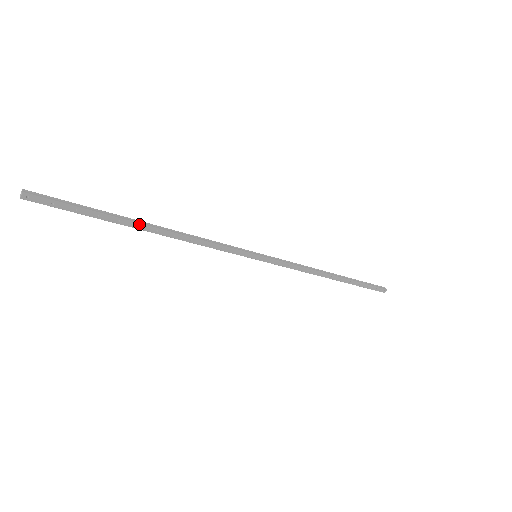
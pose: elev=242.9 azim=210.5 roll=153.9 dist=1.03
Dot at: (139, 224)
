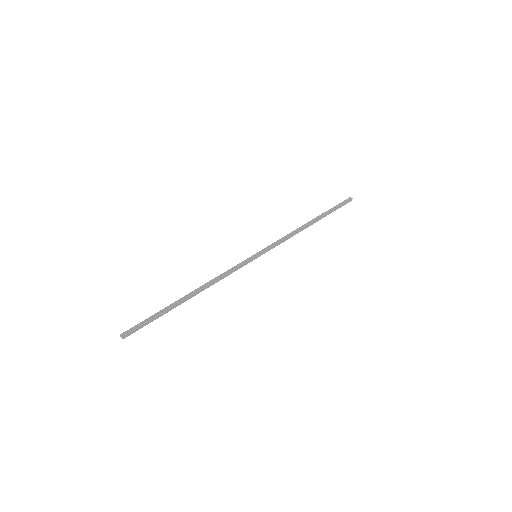
Dot at: (184, 300)
